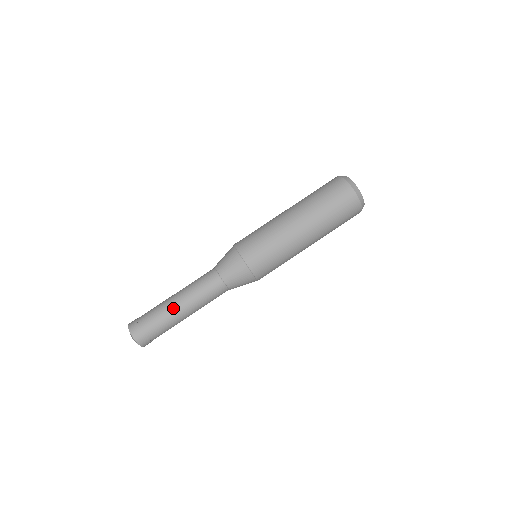
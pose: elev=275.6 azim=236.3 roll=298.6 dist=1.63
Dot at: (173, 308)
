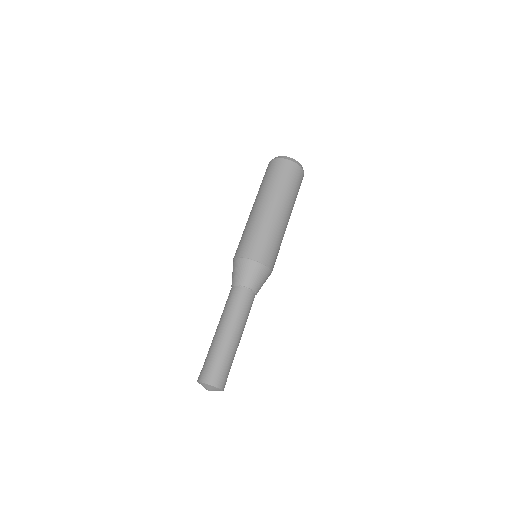
Dot at: (216, 335)
